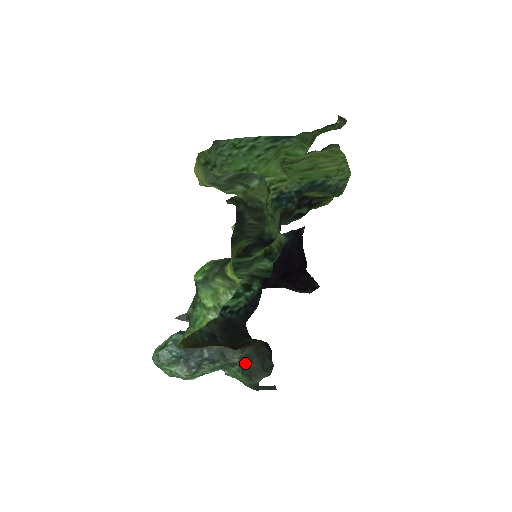
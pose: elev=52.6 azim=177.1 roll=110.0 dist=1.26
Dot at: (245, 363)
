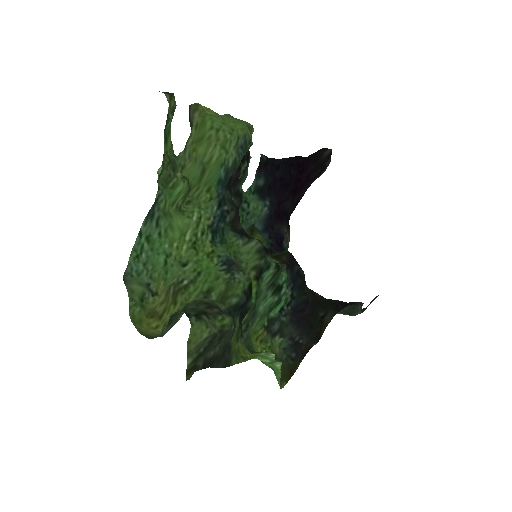
Dot at: occluded
